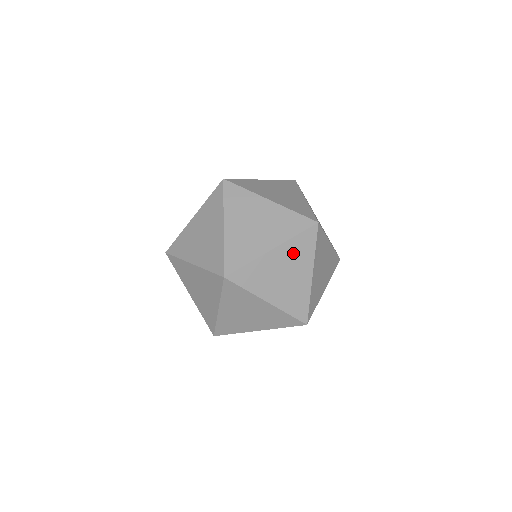
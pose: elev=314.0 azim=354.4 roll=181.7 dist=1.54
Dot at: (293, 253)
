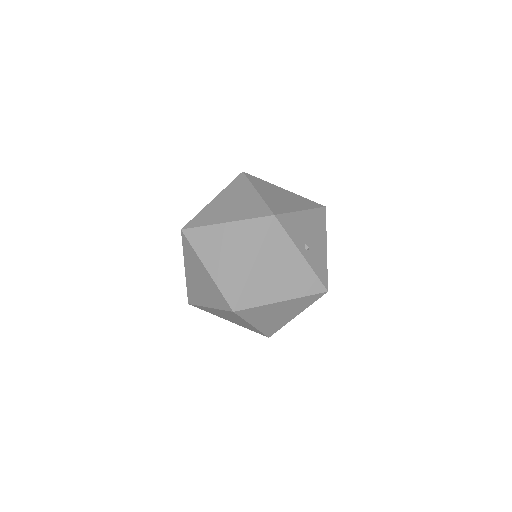
Dot at: (232, 192)
